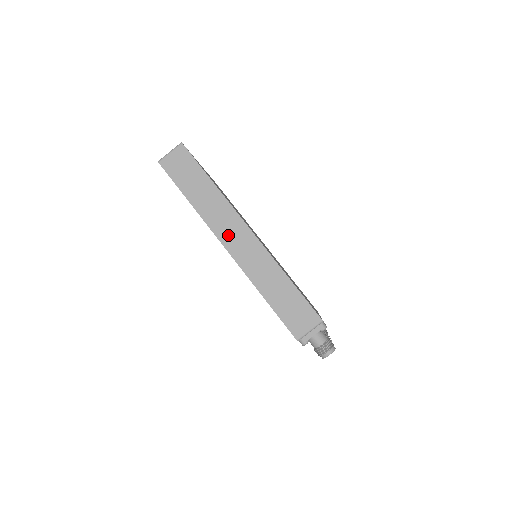
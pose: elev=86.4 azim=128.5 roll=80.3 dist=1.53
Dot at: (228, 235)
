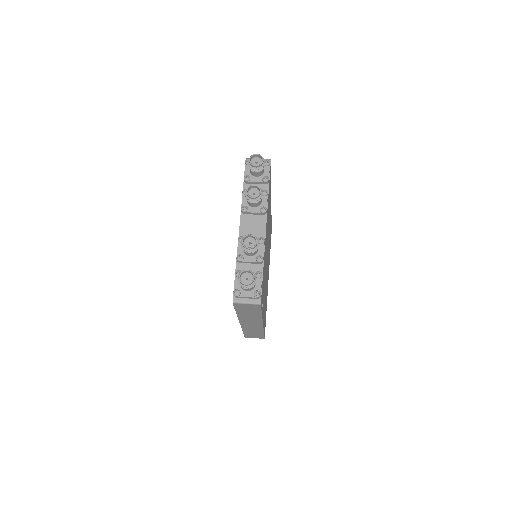
Dot at: occluded
